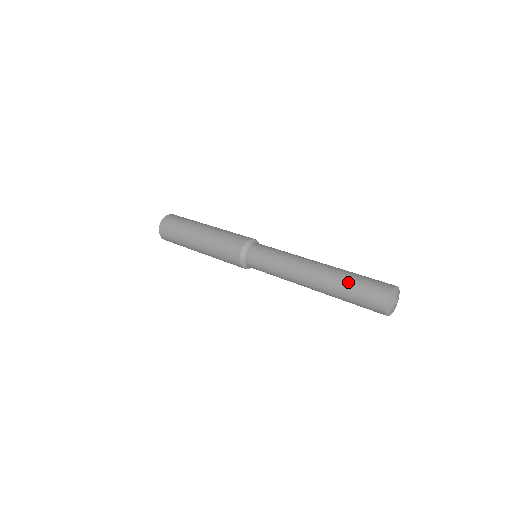
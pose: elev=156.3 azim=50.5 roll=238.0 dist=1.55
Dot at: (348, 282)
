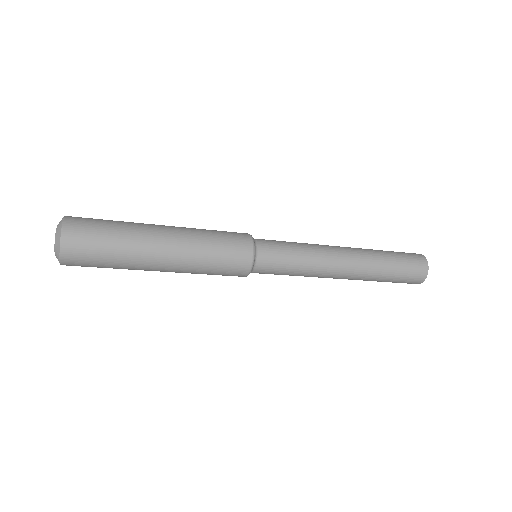
Dot at: occluded
